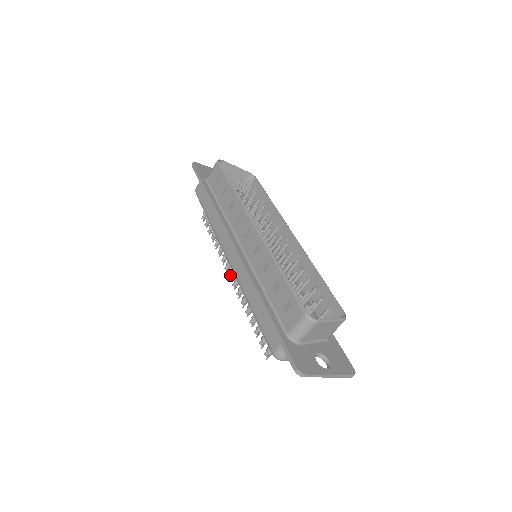
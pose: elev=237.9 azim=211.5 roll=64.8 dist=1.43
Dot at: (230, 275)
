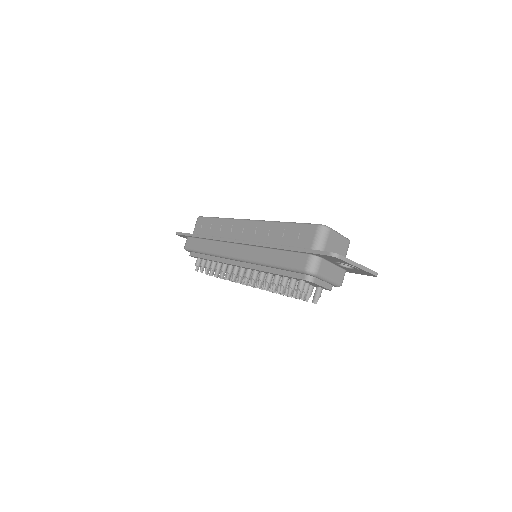
Dot at: (239, 280)
